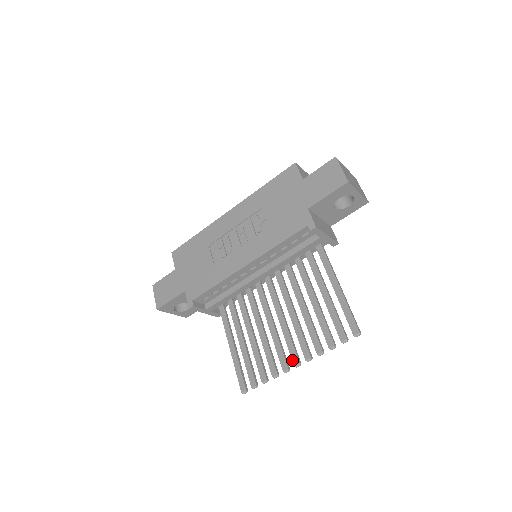
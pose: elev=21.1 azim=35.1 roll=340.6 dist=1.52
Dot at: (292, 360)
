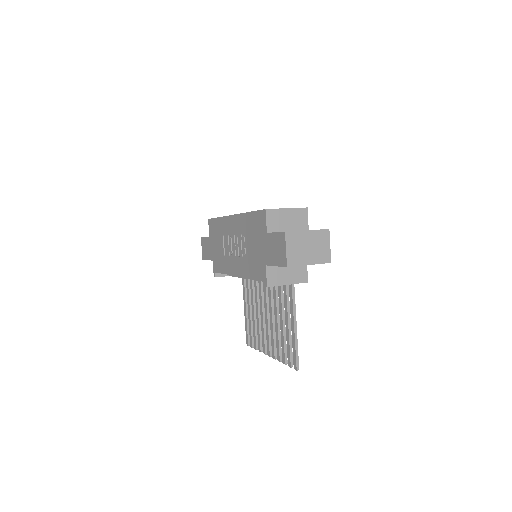
Dot at: (267, 350)
